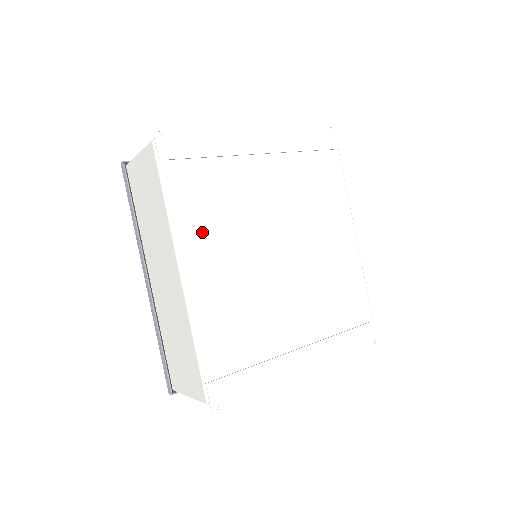
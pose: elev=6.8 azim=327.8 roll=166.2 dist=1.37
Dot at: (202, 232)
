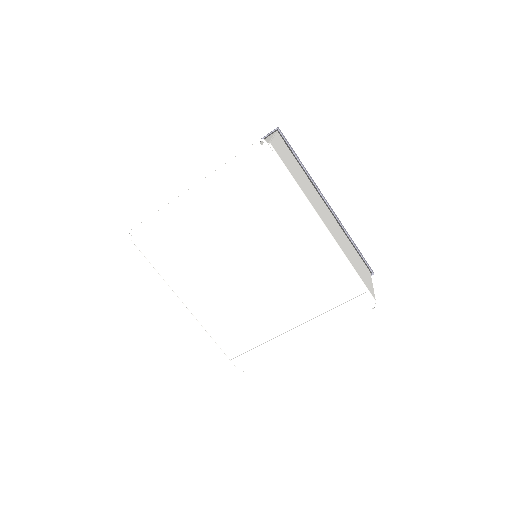
Dot at: (188, 280)
